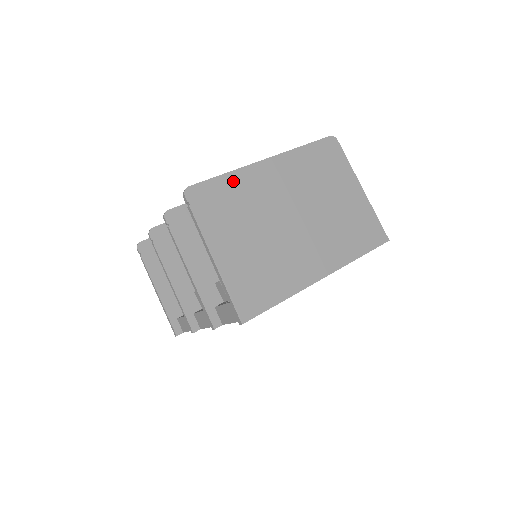
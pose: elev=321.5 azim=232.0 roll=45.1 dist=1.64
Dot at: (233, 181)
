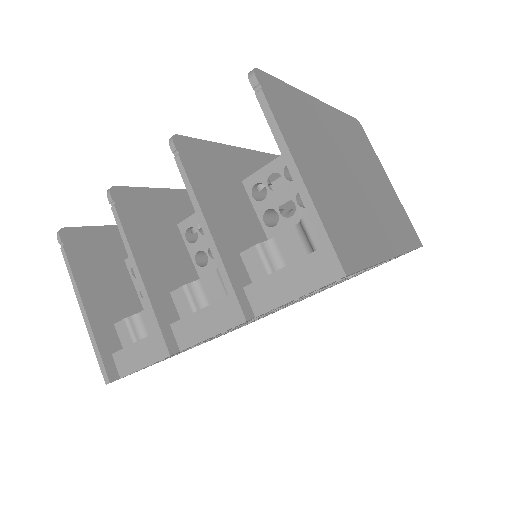
Dot at: (297, 97)
